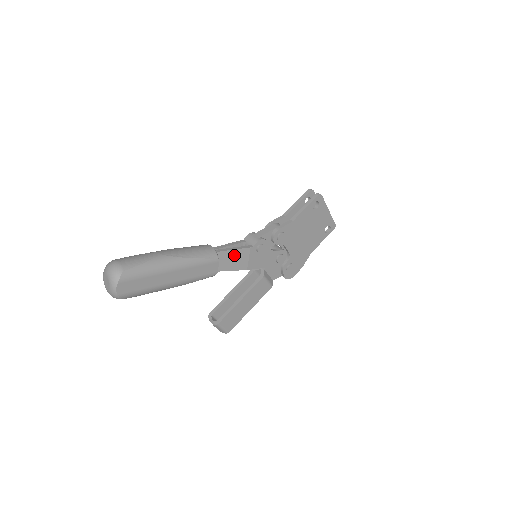
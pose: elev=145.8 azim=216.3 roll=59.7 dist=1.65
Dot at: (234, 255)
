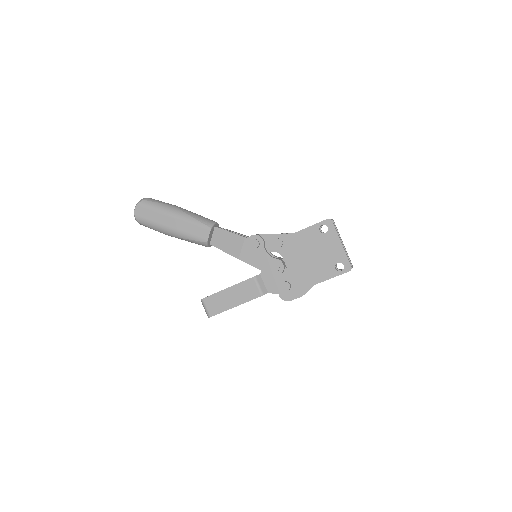
Dot at: (230, 238)
